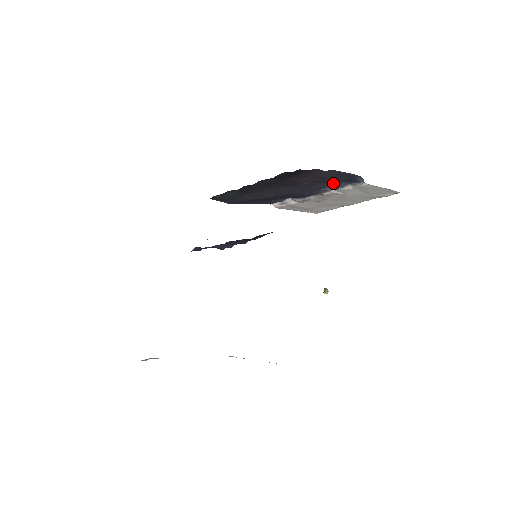
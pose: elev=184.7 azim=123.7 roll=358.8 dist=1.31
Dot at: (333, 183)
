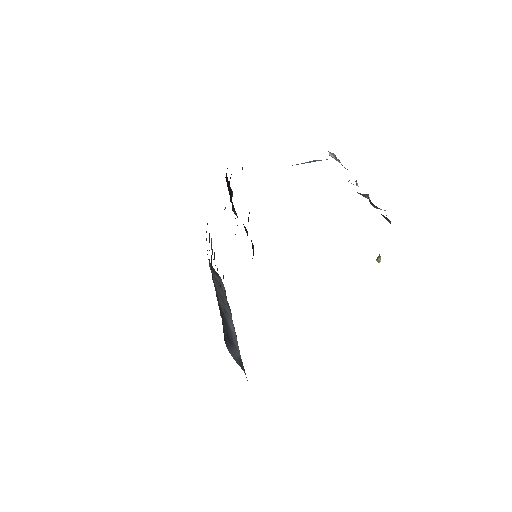
Dot at: occluded
